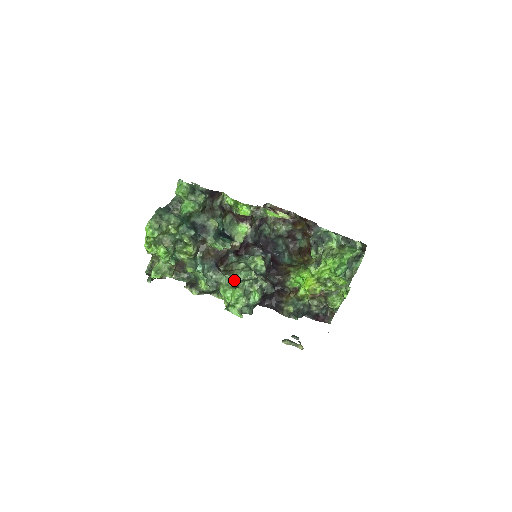
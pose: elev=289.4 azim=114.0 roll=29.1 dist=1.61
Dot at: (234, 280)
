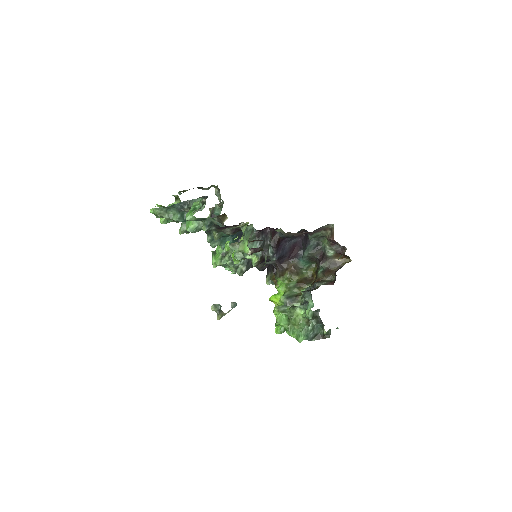
Dot at: occluded
